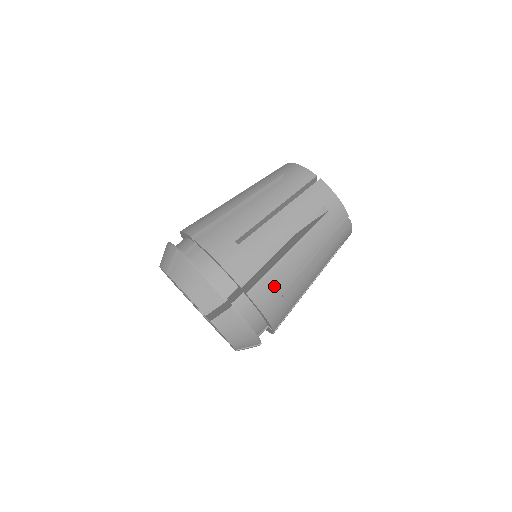
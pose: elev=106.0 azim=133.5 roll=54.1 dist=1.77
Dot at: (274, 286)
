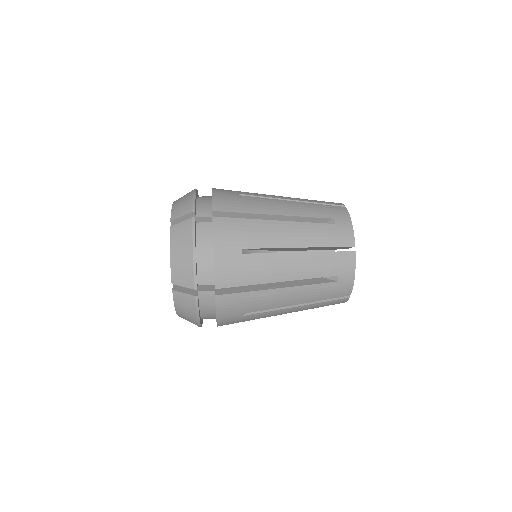
Dot at: (241, 233)
